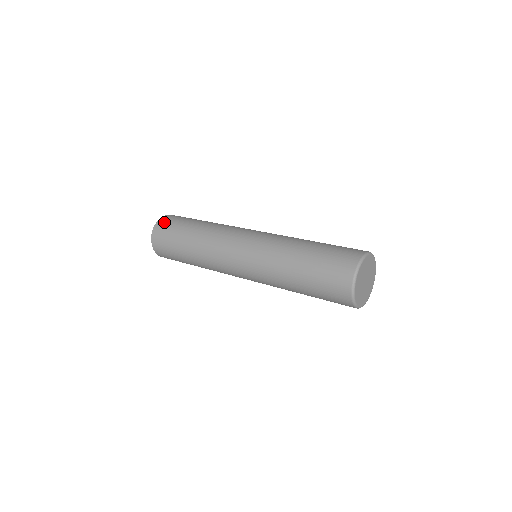
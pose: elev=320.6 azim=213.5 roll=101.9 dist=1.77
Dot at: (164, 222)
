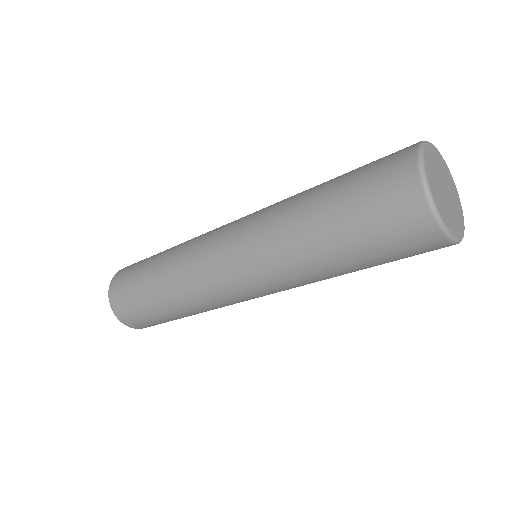
Dot at: (124, 315)
